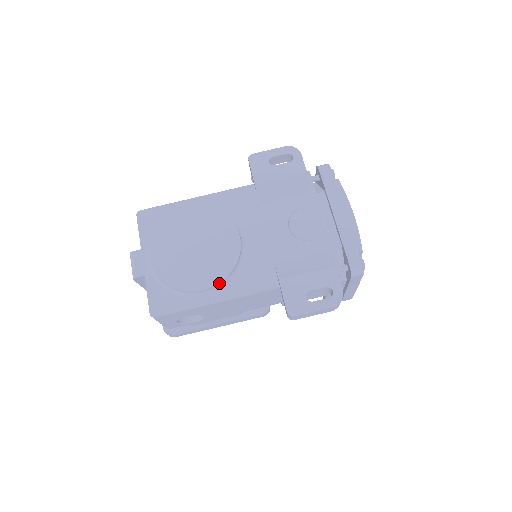
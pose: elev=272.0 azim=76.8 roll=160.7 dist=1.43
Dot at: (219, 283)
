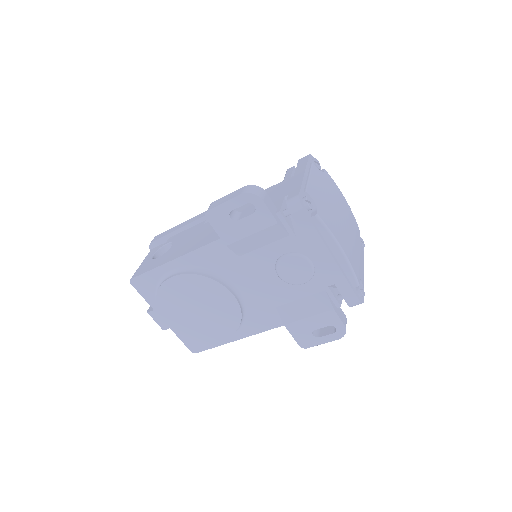
Dot at: (234, 332)
